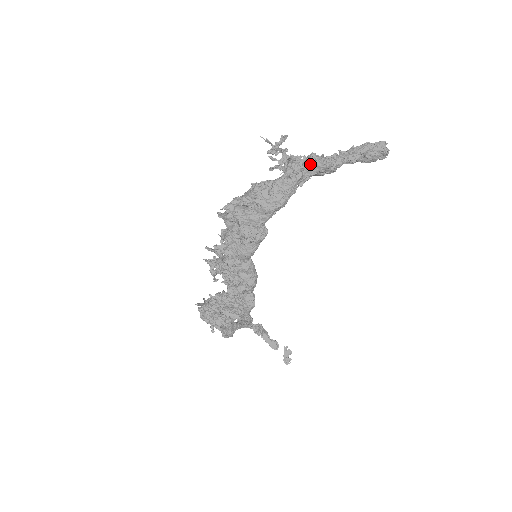
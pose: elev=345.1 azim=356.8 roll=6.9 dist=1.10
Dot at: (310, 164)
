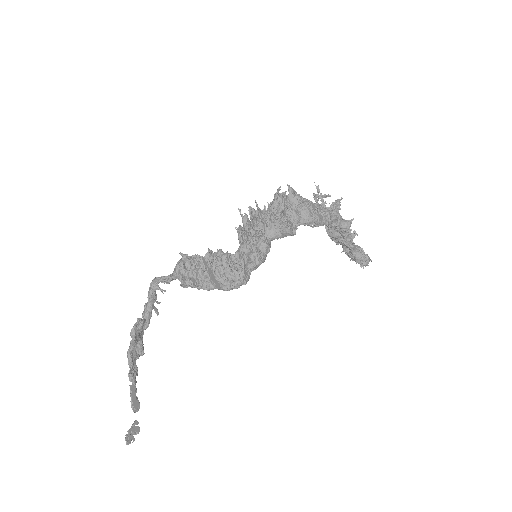
Dot at: (342, 218)
